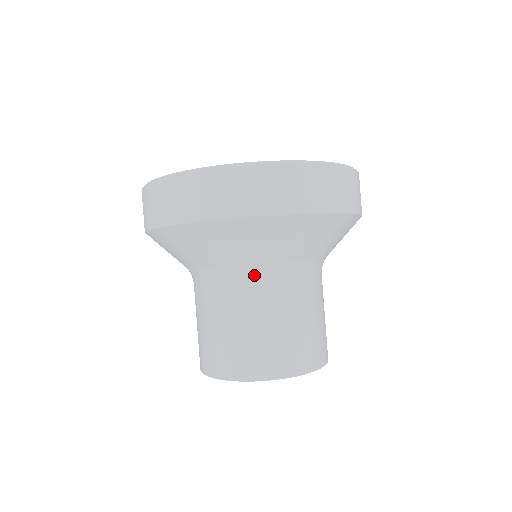
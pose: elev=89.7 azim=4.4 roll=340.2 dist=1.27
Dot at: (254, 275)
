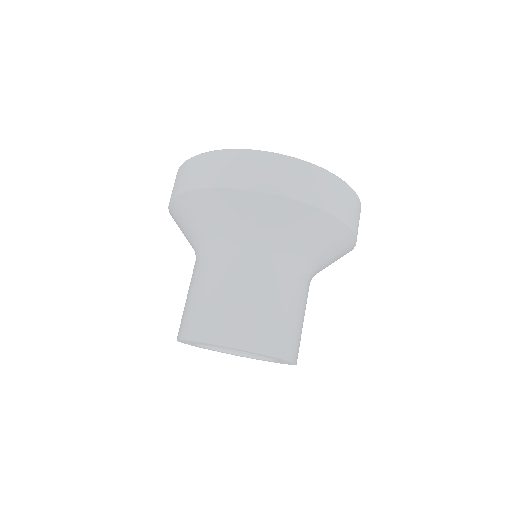
Dot at: (303, 270)
